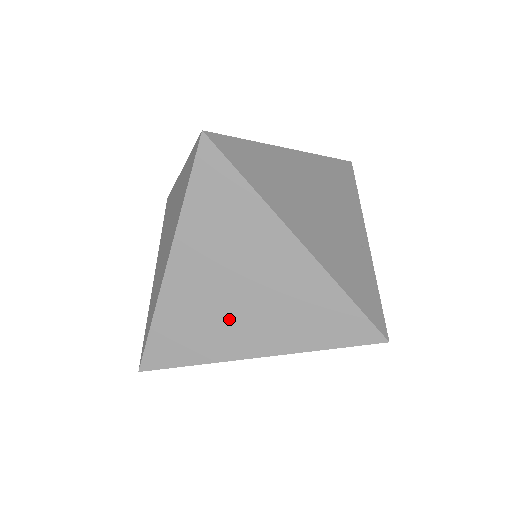
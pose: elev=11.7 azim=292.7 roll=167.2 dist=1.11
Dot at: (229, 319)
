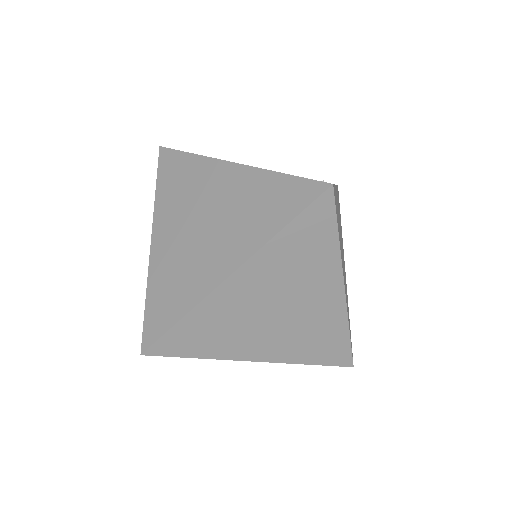
Dot at: (200, 255)
